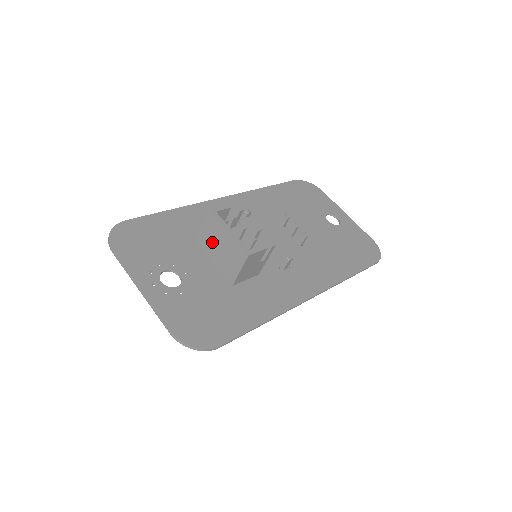
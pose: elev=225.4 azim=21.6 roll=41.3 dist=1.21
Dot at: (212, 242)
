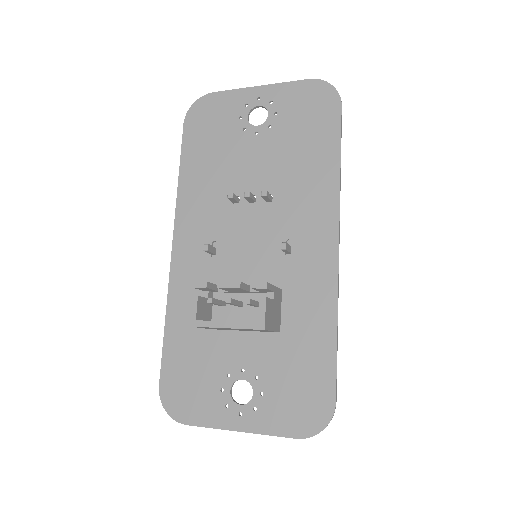
Dot at: (225, 329)
